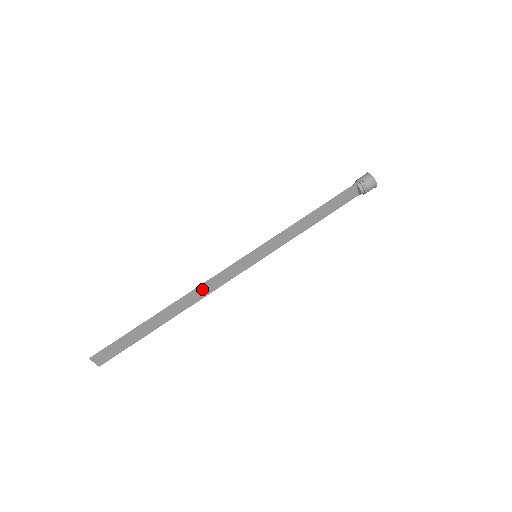
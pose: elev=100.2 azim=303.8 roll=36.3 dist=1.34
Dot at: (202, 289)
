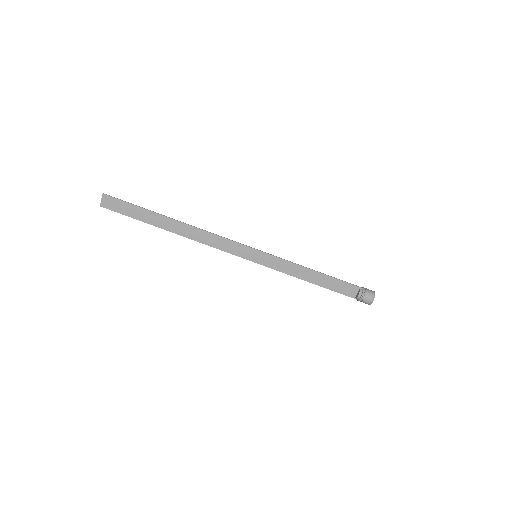
Dot at: (205, 235)
